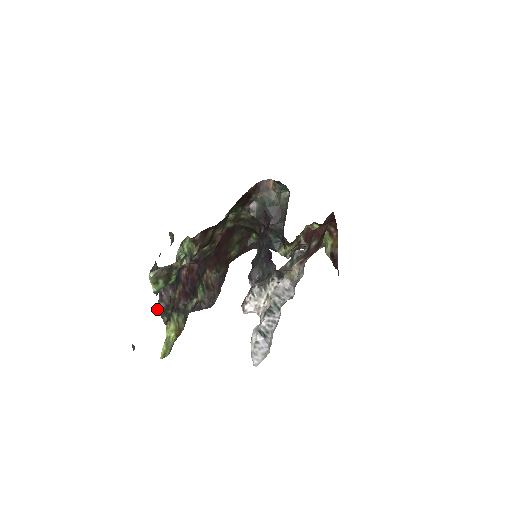
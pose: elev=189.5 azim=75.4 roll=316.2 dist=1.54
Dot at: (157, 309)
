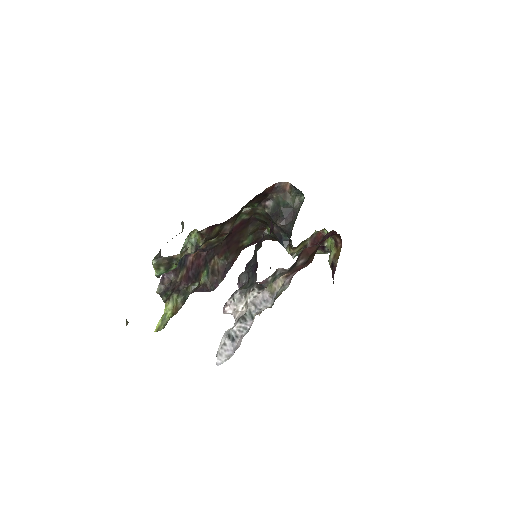
Dot at: (157, 290)
